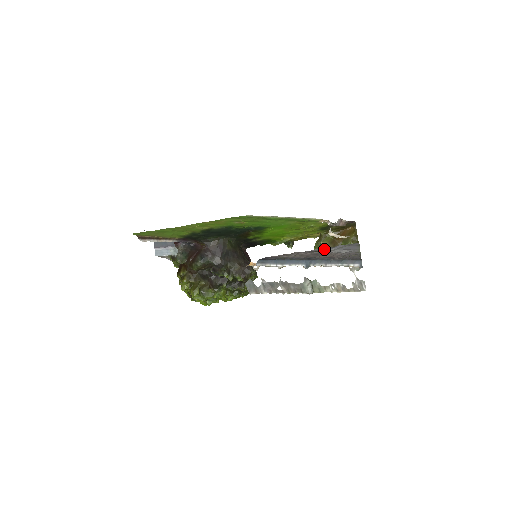
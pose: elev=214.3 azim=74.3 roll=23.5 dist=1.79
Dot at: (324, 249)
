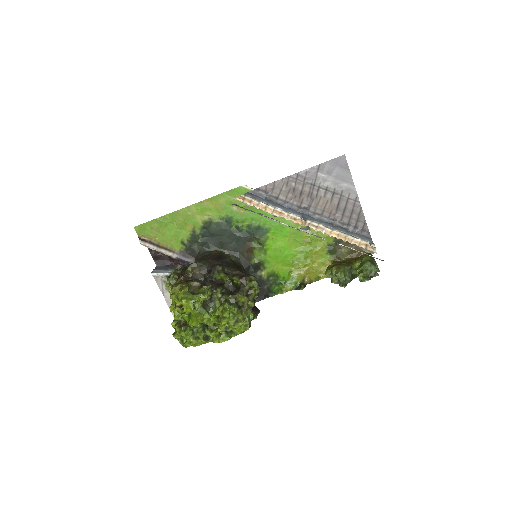
Dot at: (313, 173)
